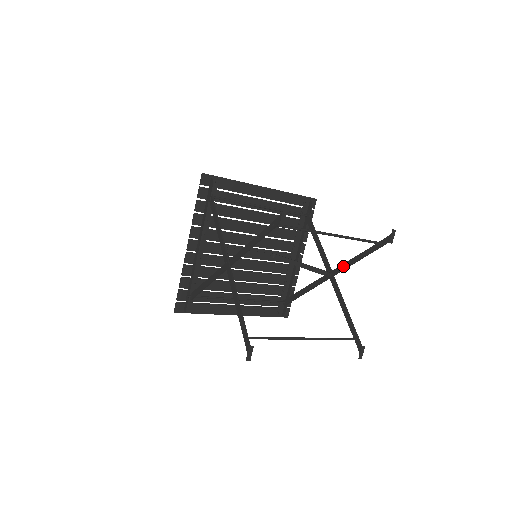
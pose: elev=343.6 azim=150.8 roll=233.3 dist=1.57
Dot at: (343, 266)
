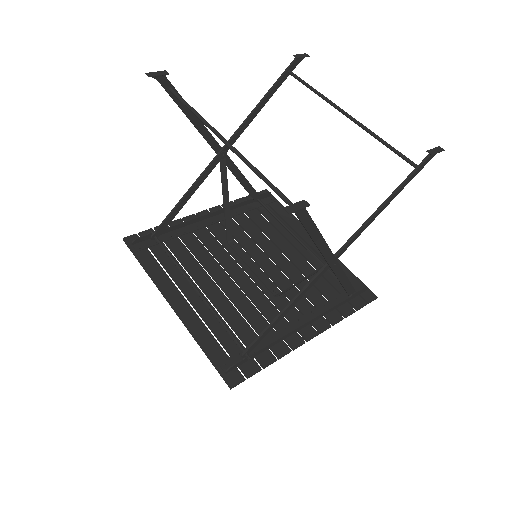
Dot at: (355, 234)
